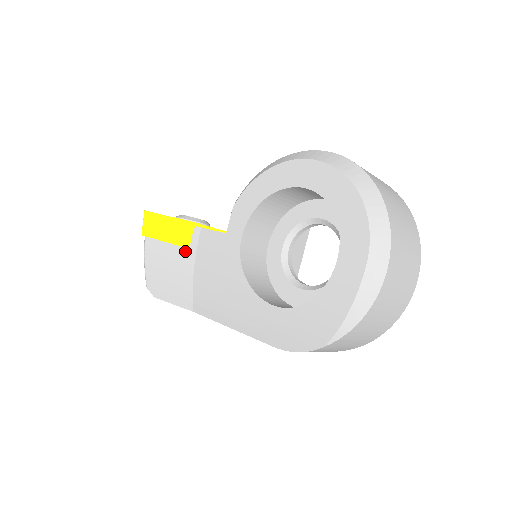
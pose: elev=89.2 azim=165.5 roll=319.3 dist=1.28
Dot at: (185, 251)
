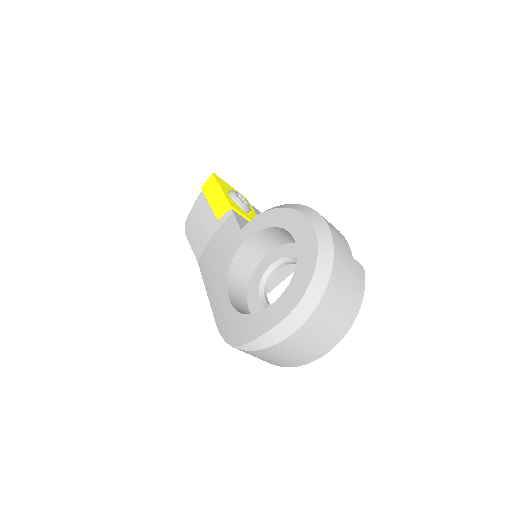
Dot at: (216, 220)
